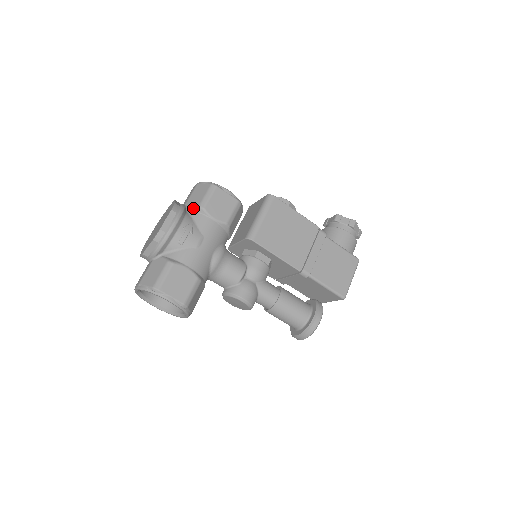
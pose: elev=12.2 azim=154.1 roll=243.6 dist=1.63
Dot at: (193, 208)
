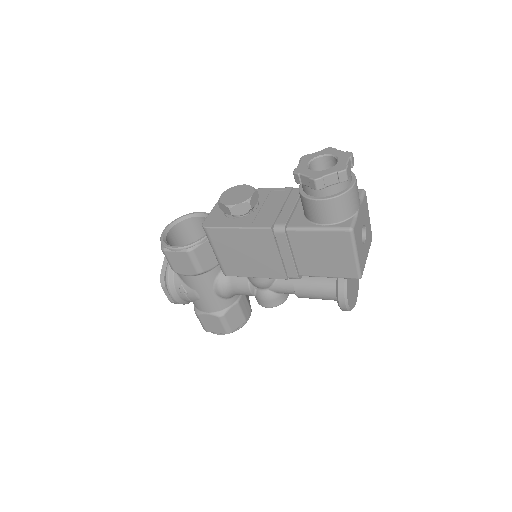
Dot at: occluded
